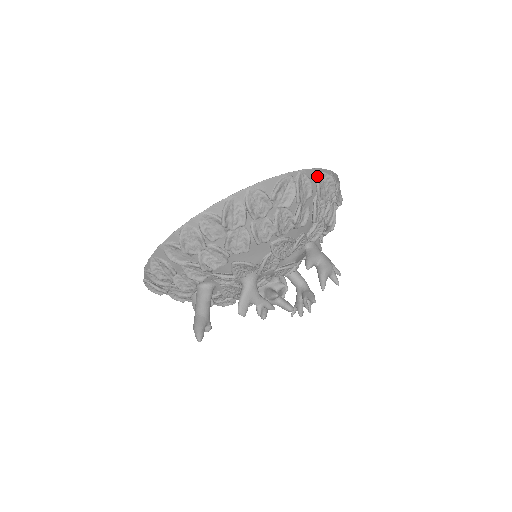
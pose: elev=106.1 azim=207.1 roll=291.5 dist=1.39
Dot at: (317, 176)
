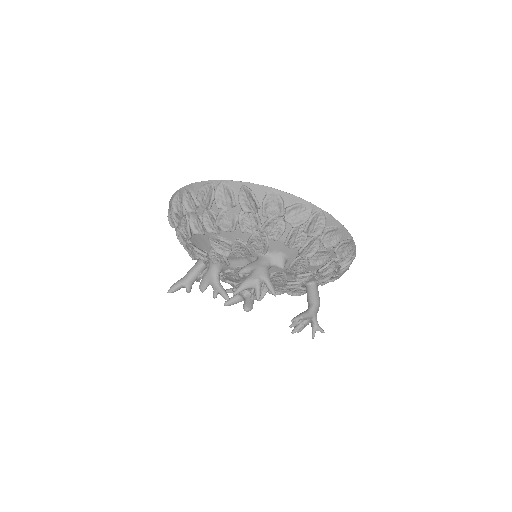
Dot at: (244, 189)
